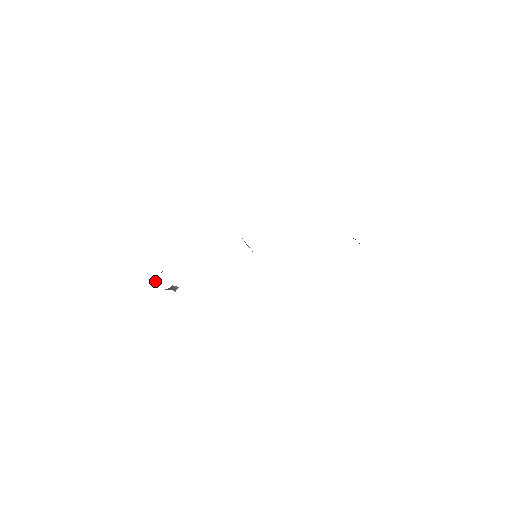
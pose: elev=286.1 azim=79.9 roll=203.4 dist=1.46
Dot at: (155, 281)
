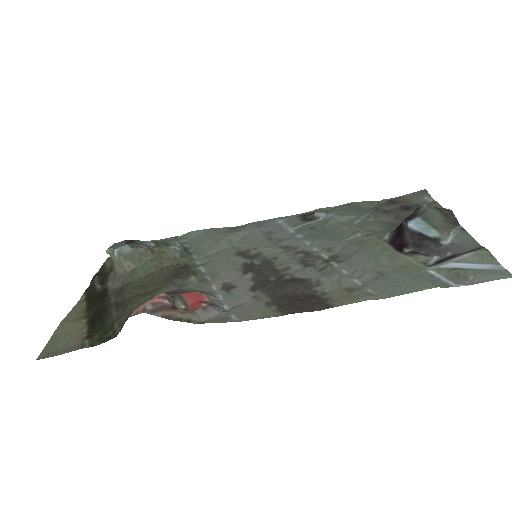
Dot at: occluded
